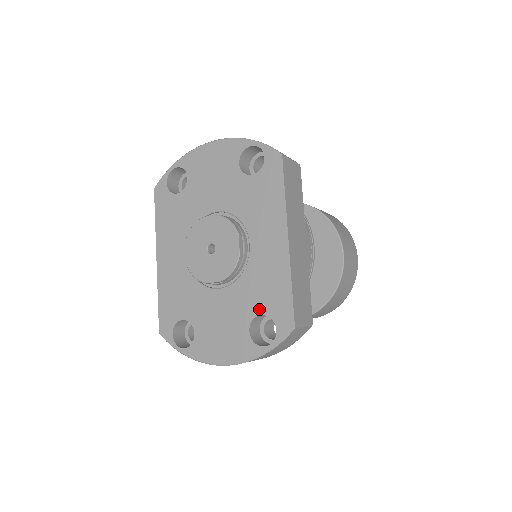
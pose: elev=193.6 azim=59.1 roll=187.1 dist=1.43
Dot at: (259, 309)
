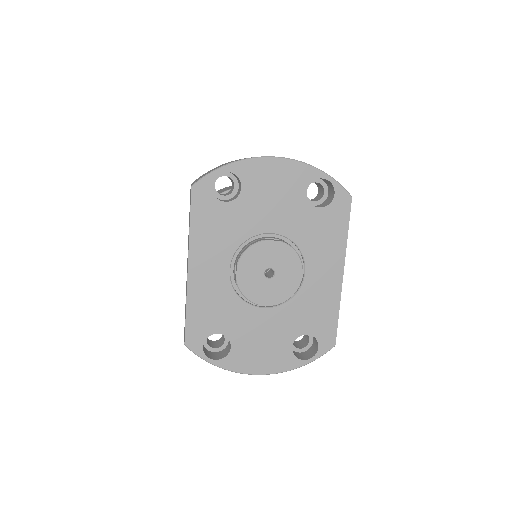
Dot at: (305, 330)
